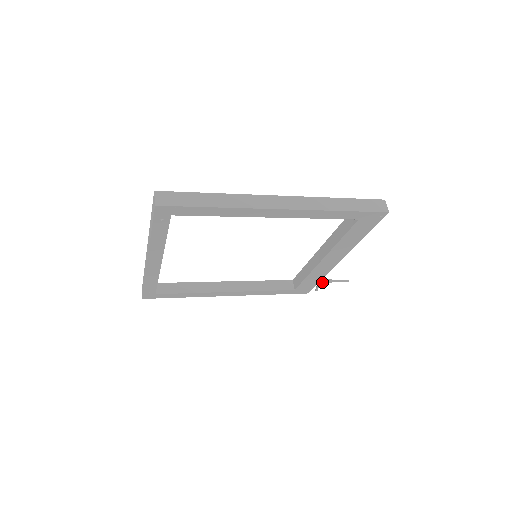
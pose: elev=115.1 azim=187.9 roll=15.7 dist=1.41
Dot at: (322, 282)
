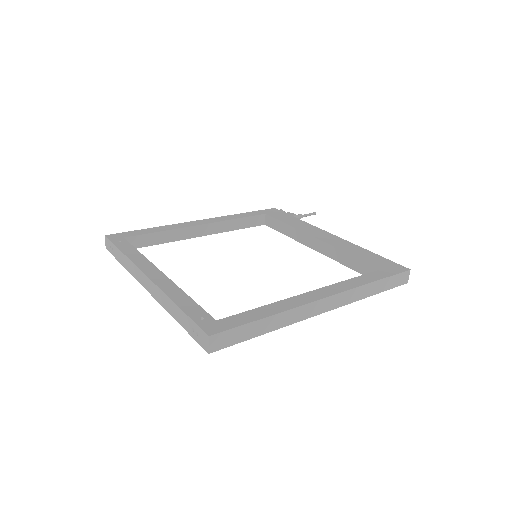
Dot at: occluded
